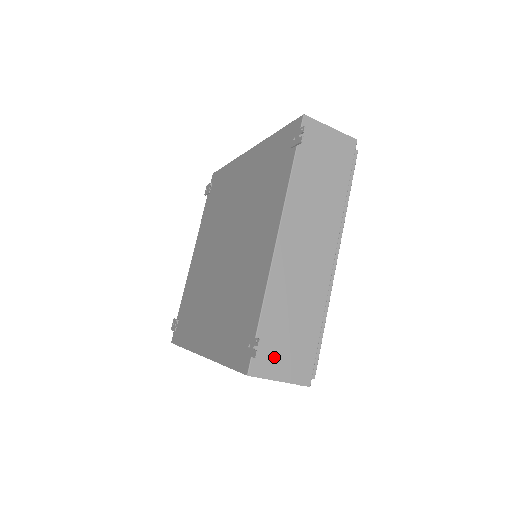
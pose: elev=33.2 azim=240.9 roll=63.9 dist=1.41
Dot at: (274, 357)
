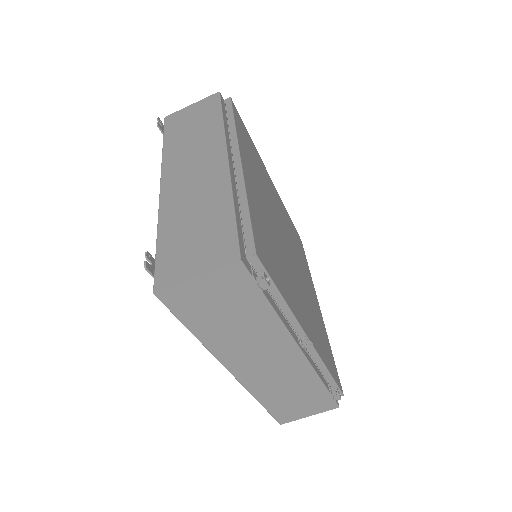
Dot at: (181, 261)
